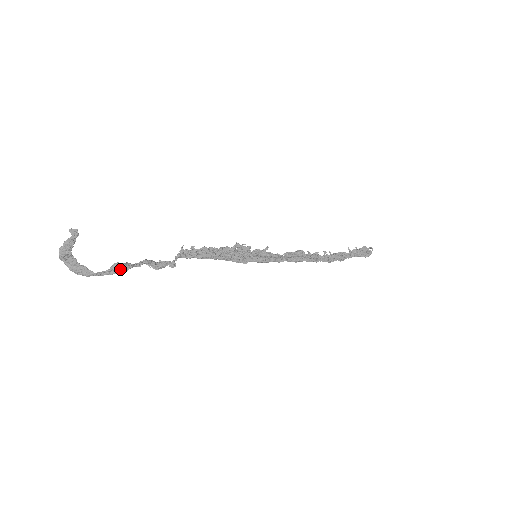
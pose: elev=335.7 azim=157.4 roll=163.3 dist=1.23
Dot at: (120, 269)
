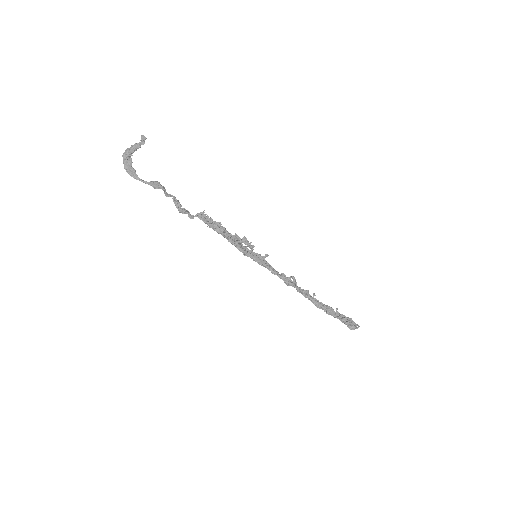
Dot at: (156, 184)
